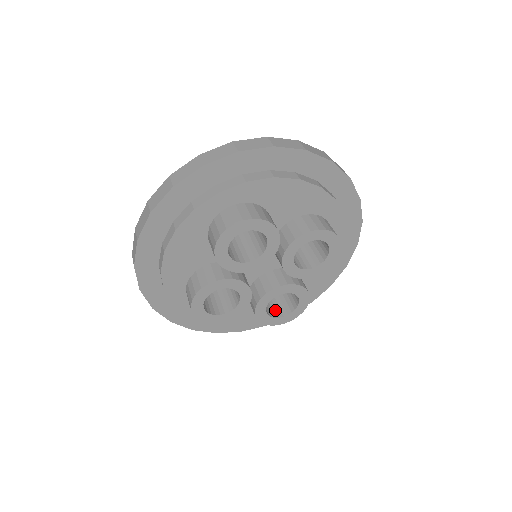
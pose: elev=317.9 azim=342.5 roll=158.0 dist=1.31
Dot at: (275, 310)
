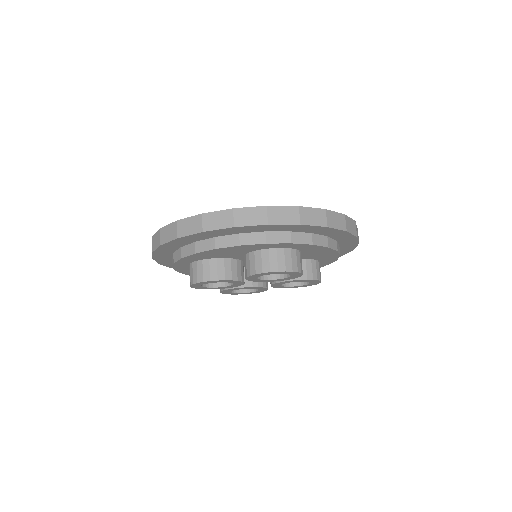
Dot at: occluded
